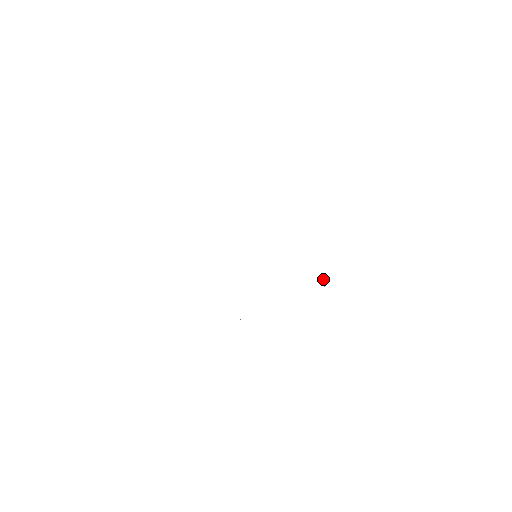
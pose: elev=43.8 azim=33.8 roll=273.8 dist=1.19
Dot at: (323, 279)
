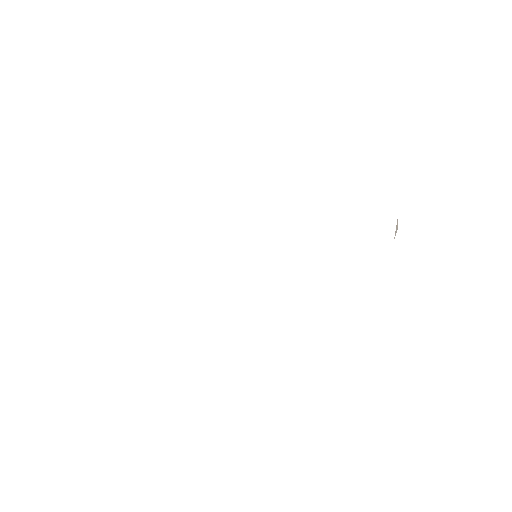
Dot at: (396, 230)
